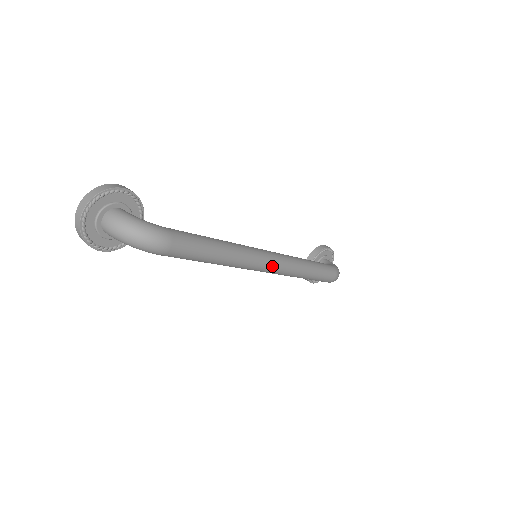
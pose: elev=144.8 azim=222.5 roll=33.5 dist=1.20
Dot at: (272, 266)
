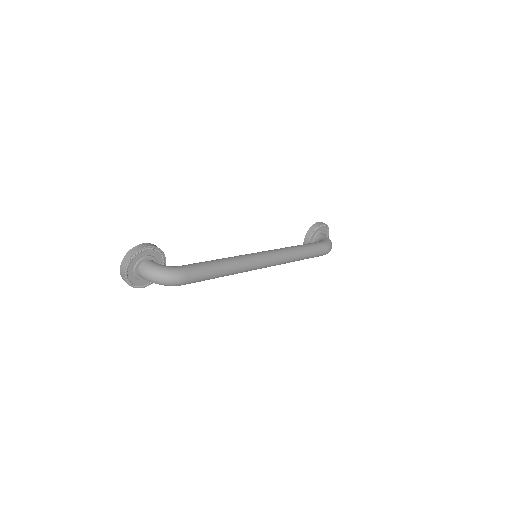
Dot at: (268, 264)
